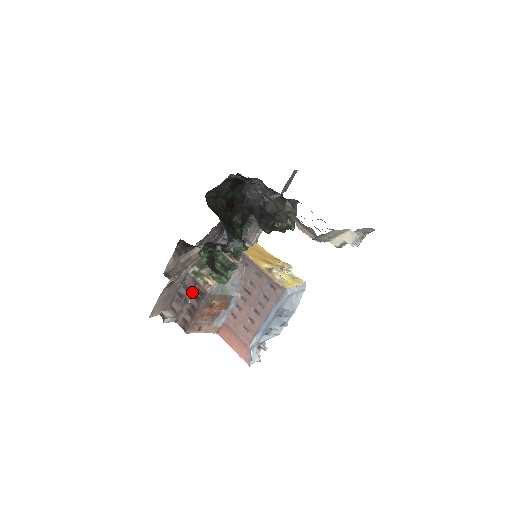
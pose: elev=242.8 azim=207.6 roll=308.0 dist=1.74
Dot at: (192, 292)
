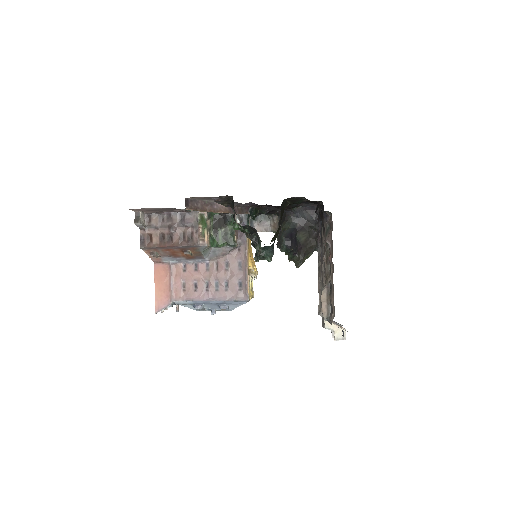
Dot at: (184, 228)
